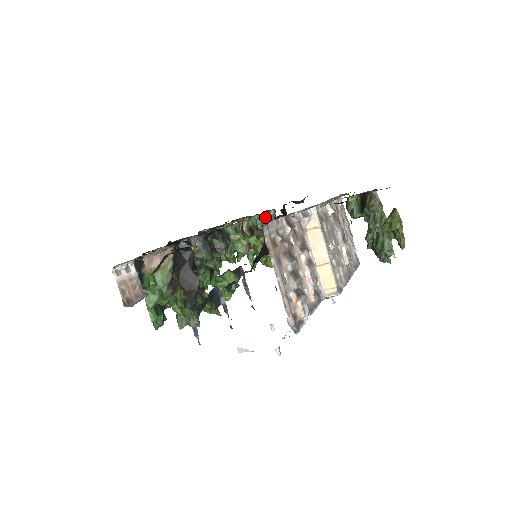
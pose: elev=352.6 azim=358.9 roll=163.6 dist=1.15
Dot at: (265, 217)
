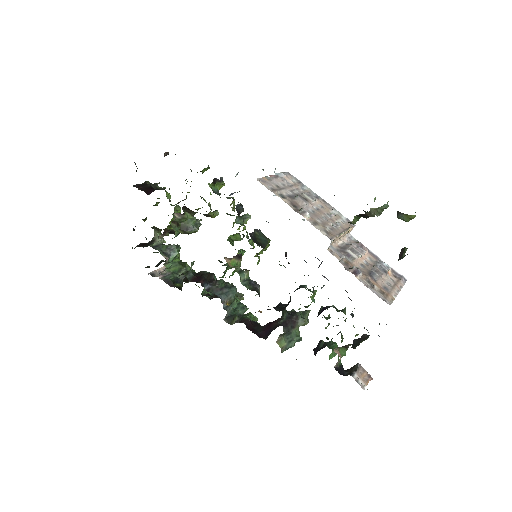
Dot at: (175, 222)
